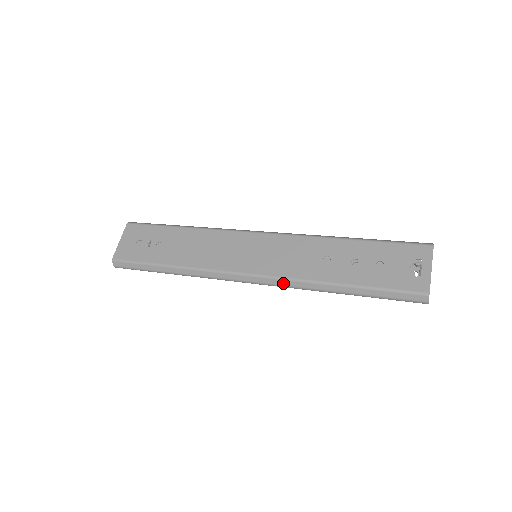
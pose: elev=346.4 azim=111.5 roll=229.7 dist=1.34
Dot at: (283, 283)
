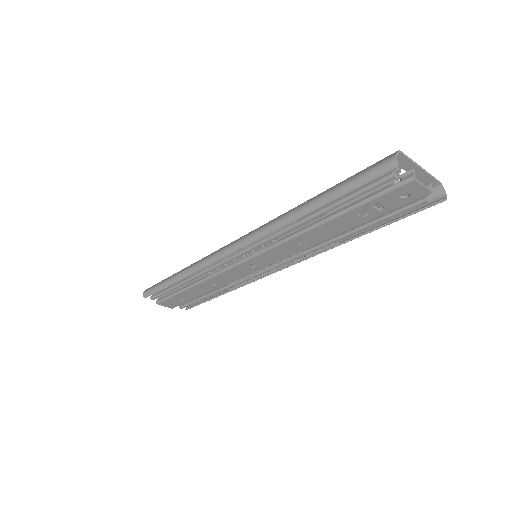
Dot at: (258, 229)
